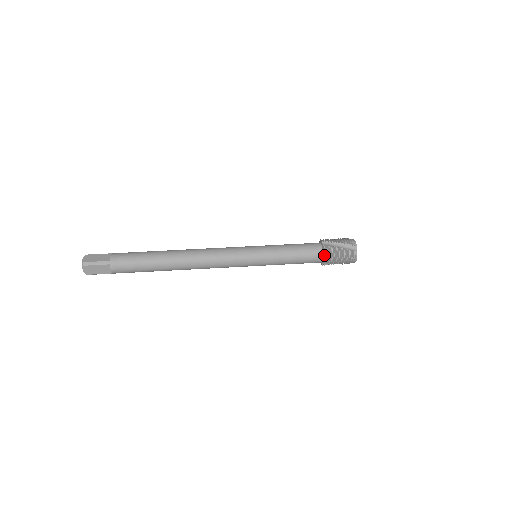
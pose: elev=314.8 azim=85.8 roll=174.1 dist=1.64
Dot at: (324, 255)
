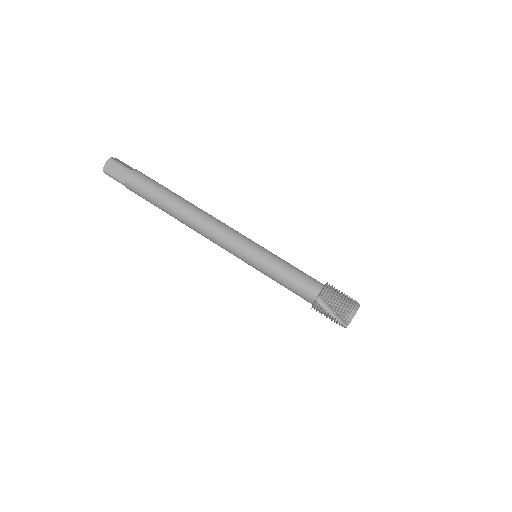
Dot at: occluded
